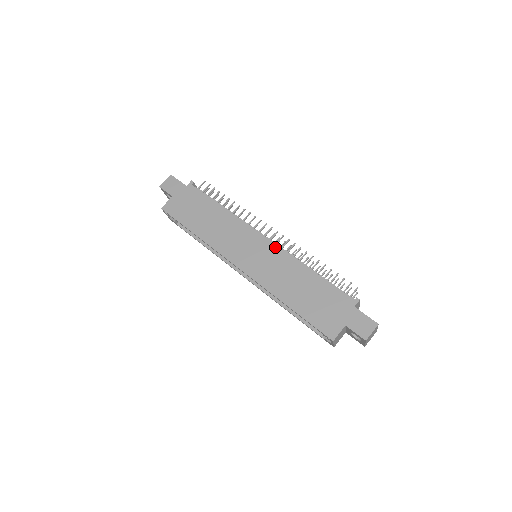
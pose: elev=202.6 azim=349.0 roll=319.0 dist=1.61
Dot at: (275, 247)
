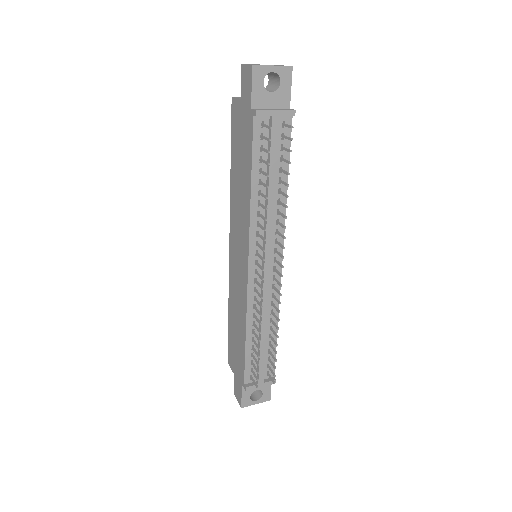
Dot at: (246, 285)
